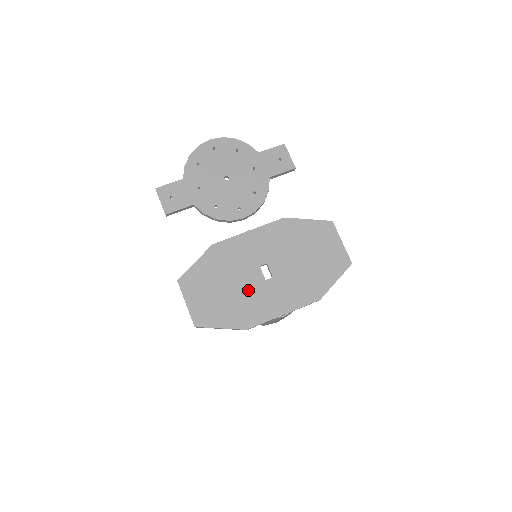
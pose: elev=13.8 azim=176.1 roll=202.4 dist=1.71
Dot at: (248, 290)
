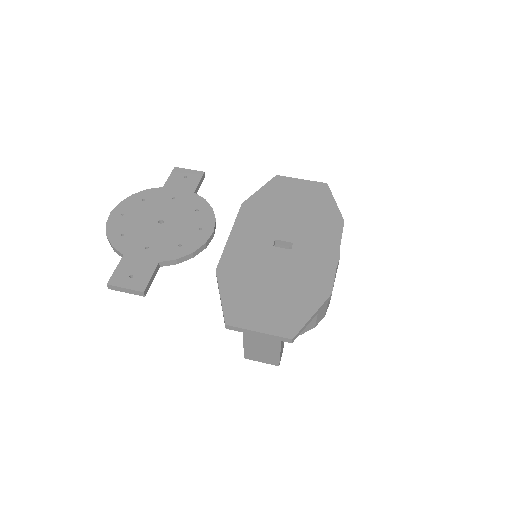
Dot at: (290, 269)
